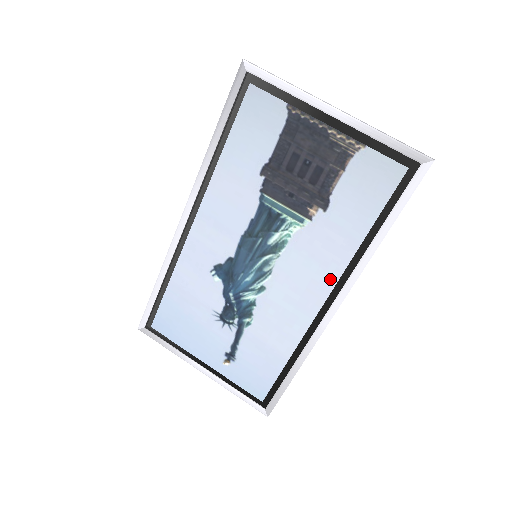
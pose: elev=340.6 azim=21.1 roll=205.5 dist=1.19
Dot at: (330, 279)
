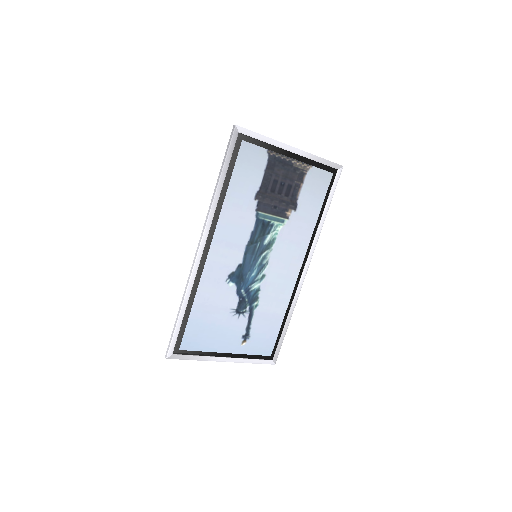
Dot at: (302, 252)
